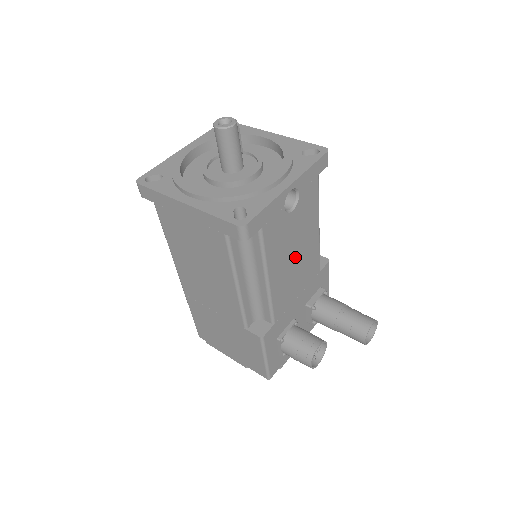
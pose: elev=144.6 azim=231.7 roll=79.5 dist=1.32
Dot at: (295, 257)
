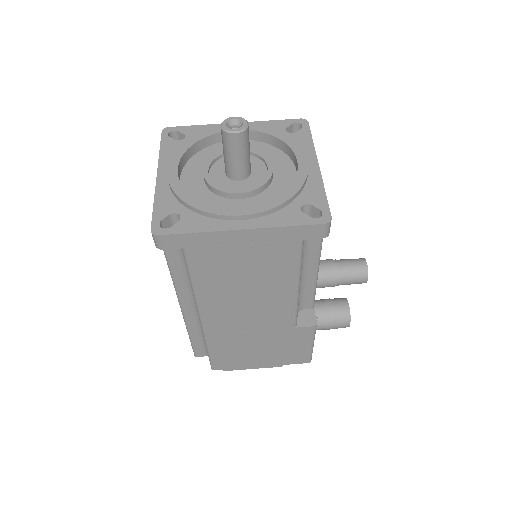
Dot at: occluded
